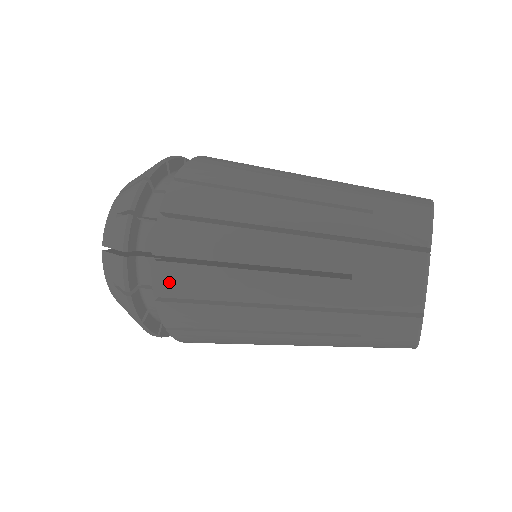
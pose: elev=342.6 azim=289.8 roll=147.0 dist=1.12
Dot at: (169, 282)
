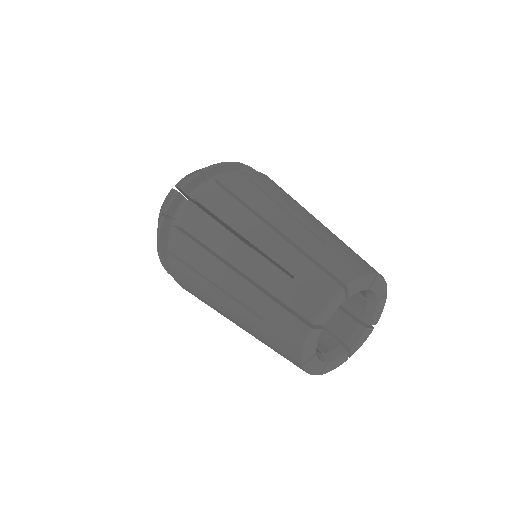
Dot at: (176, 269)
